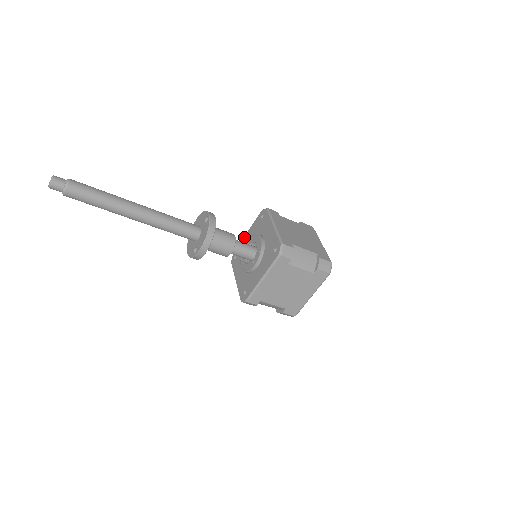
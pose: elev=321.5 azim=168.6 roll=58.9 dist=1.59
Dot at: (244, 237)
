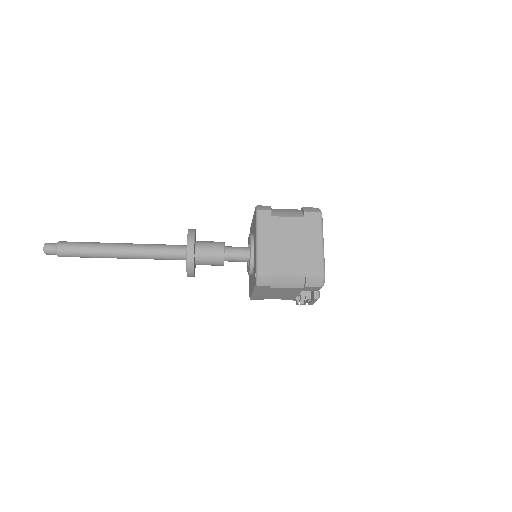
Dot at: occluded
